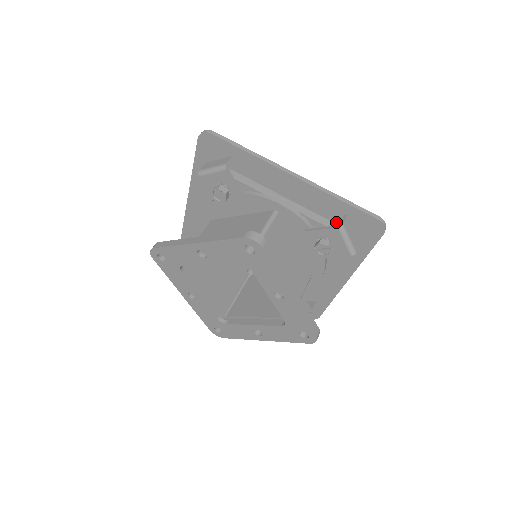
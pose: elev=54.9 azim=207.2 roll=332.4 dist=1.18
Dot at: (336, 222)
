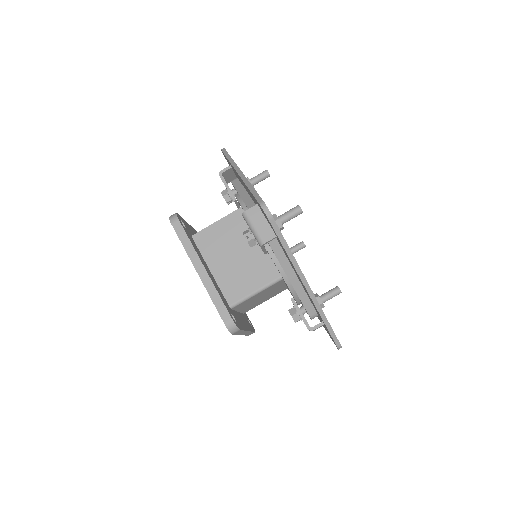
Dot at: (317, 313)
